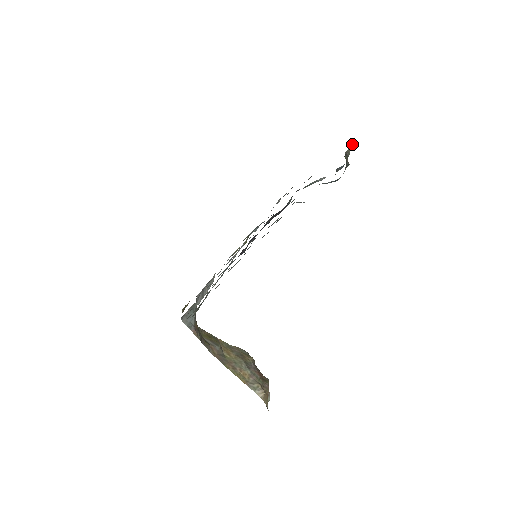
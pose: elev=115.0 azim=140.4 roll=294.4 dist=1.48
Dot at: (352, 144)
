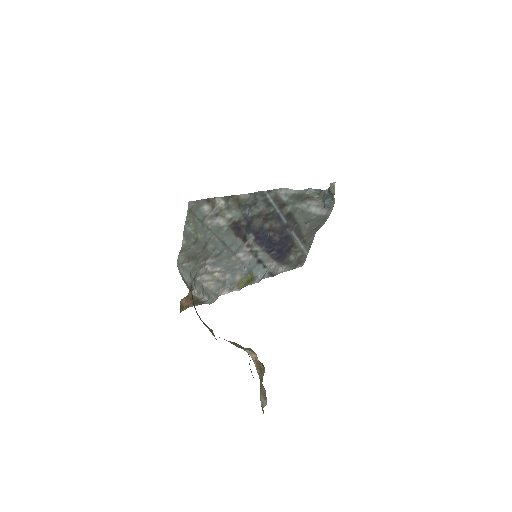
Dot at: (334, 188)
